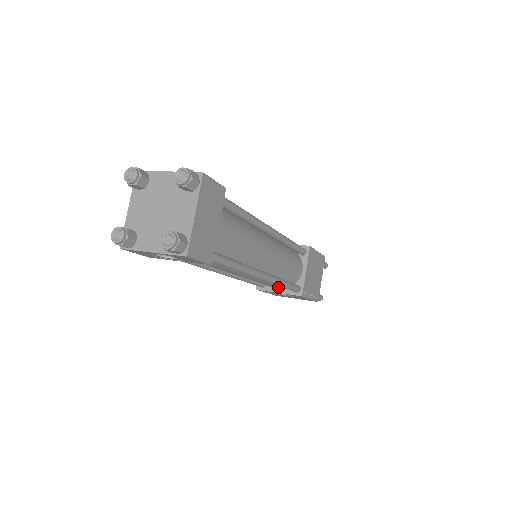
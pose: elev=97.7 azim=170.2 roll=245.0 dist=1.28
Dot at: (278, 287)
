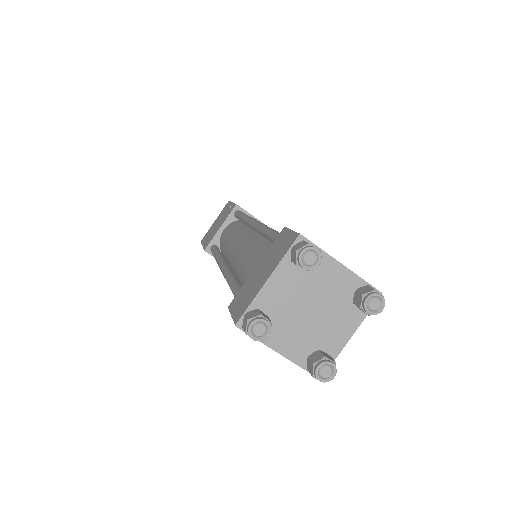
Dot at: occluded
